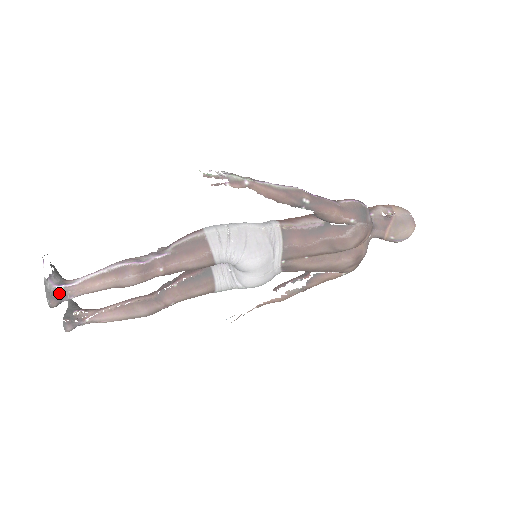
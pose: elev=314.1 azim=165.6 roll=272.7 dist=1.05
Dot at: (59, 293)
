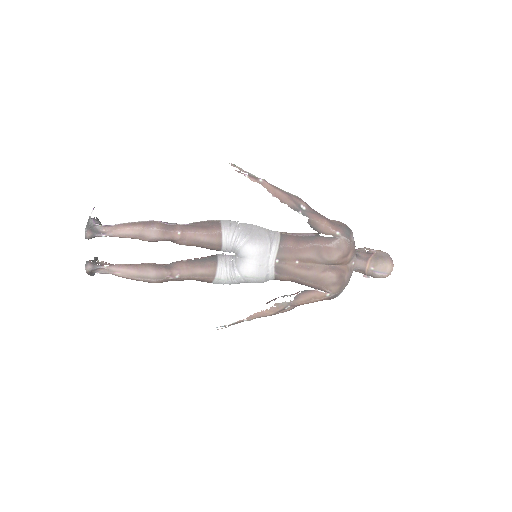
Dot at: (96, 228)
